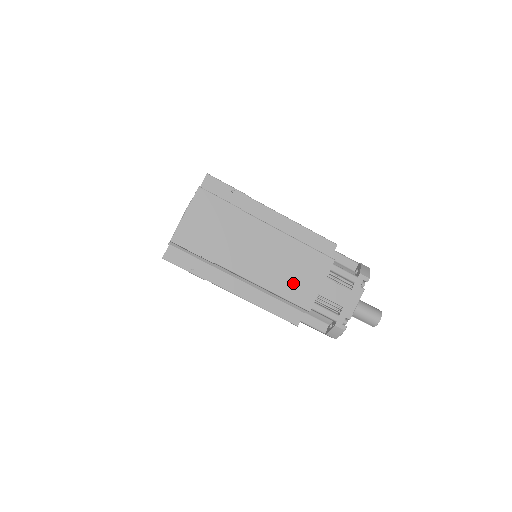
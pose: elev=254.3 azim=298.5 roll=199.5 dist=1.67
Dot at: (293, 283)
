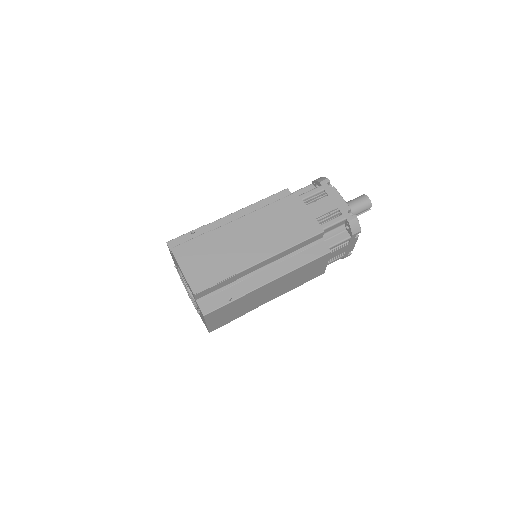
Dot at: (293, 229)
